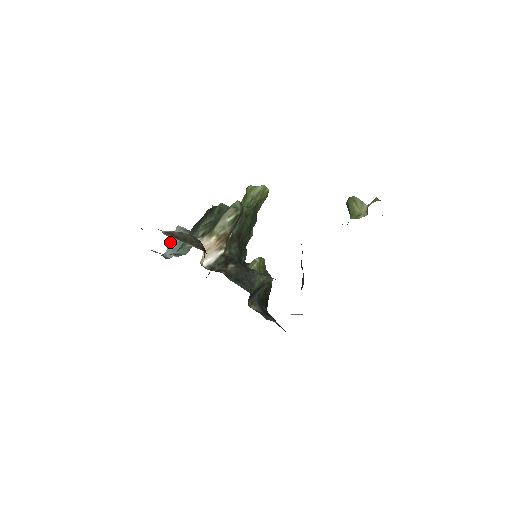
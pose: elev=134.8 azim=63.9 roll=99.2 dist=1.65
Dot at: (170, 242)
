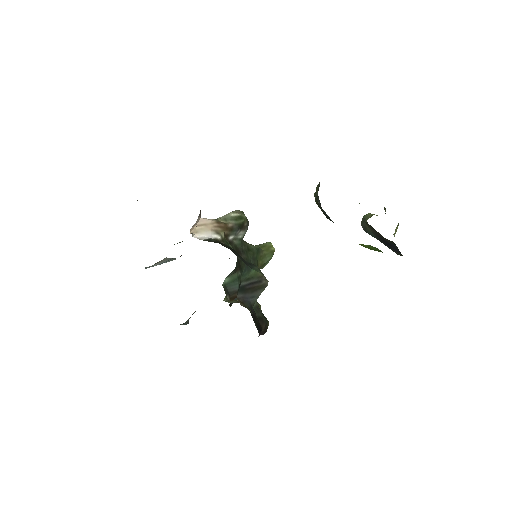
Dot at: occluded
